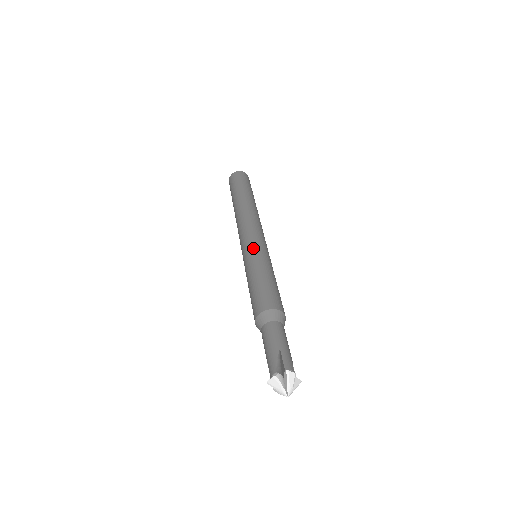
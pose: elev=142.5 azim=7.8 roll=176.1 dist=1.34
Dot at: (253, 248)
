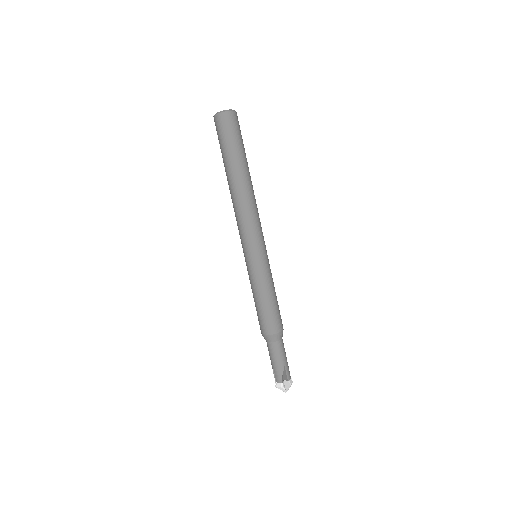
Dot at: (260, 260)
